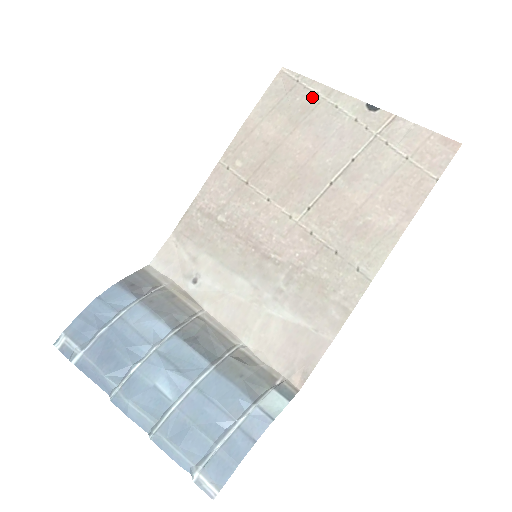
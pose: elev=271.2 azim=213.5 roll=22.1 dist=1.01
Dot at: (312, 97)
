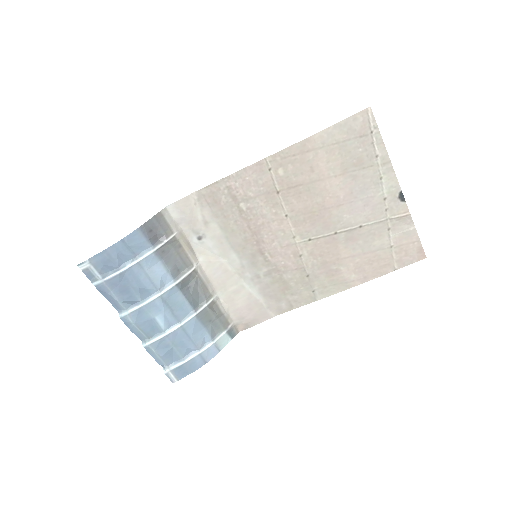
Dot at: (371, 157)
